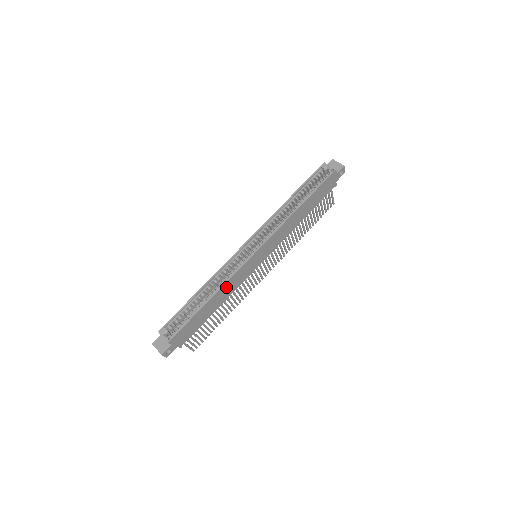
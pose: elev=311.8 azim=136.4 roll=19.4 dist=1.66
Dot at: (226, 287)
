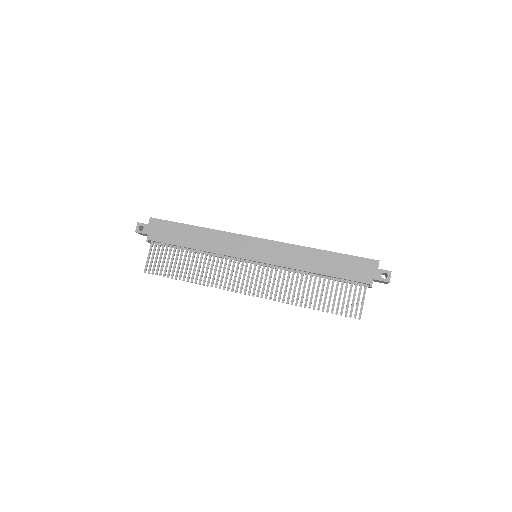
Dot at: (215, 236)
